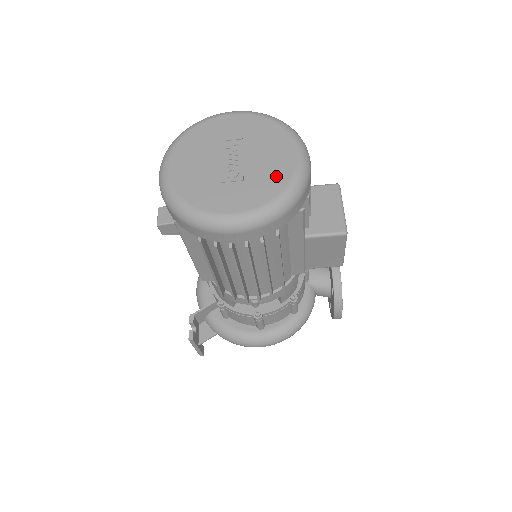
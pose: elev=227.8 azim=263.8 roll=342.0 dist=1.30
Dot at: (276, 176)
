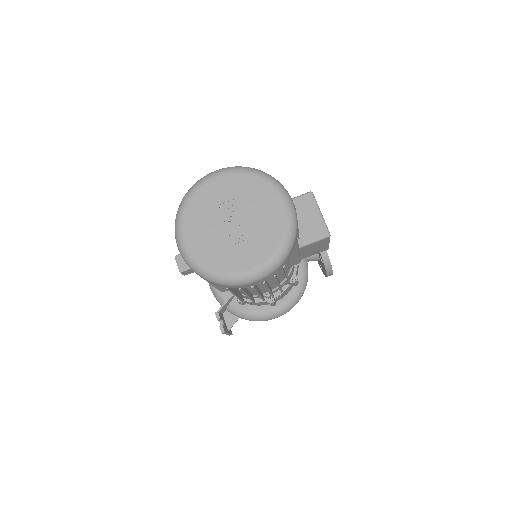
Dot at: (273, 228)
